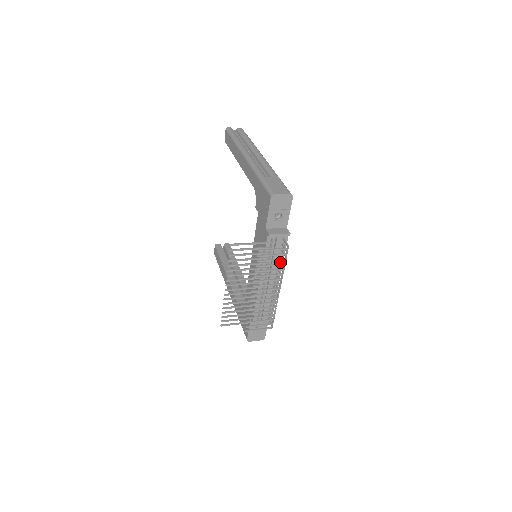
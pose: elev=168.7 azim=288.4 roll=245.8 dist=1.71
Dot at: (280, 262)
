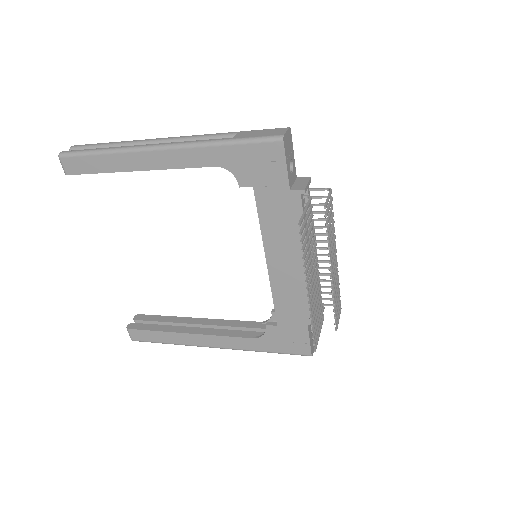
Dot at: occluded
